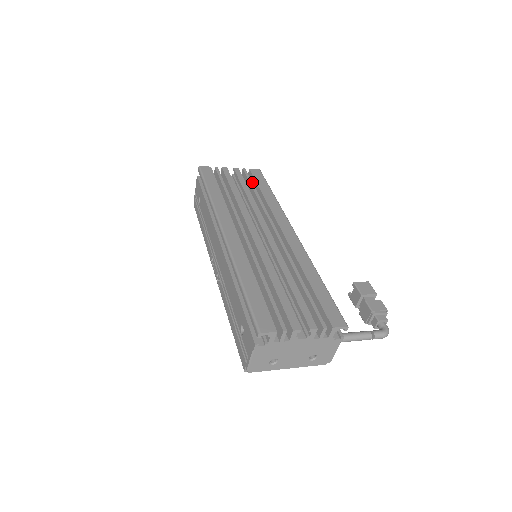
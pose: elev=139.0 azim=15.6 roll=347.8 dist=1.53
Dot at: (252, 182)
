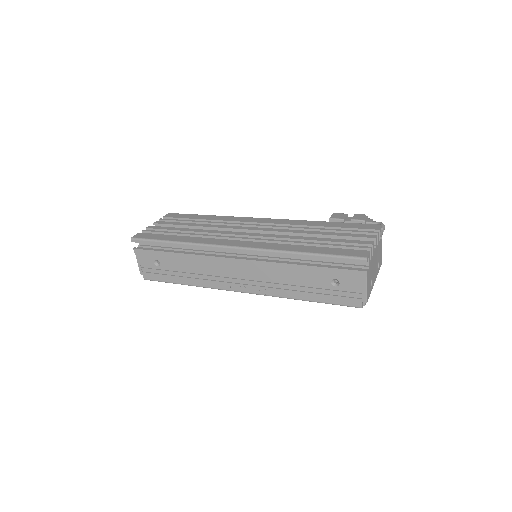
Dot at: occluded
